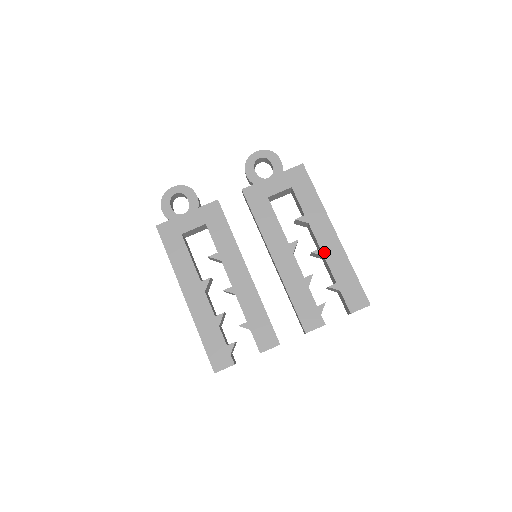
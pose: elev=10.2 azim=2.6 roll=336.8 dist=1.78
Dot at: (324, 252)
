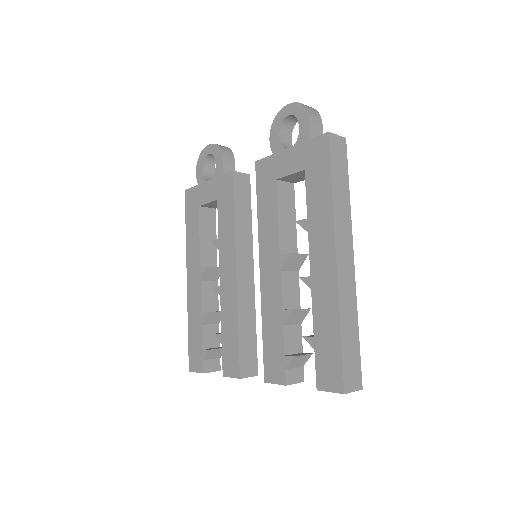
Dot at: (313, 284)
